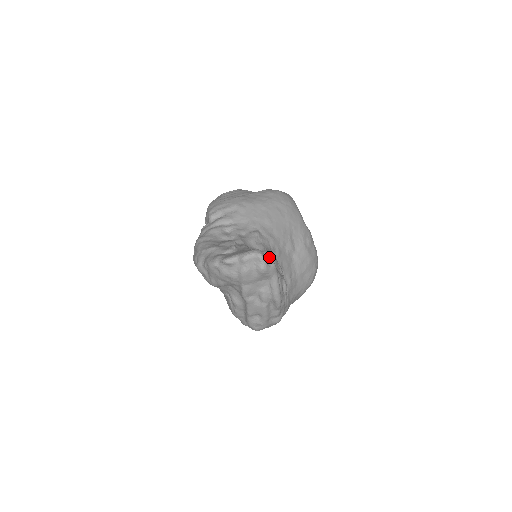
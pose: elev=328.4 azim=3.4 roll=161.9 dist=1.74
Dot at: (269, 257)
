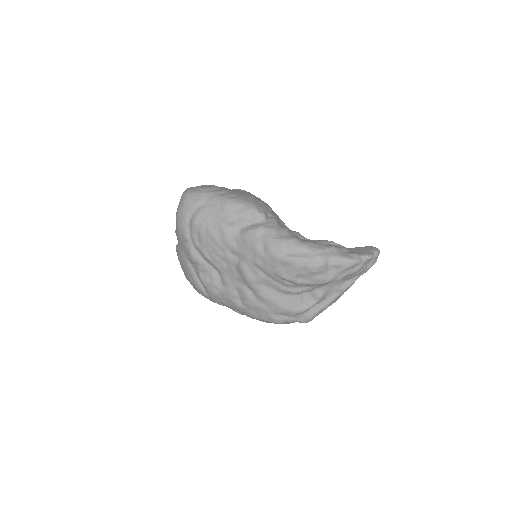
Dot at: occluded
